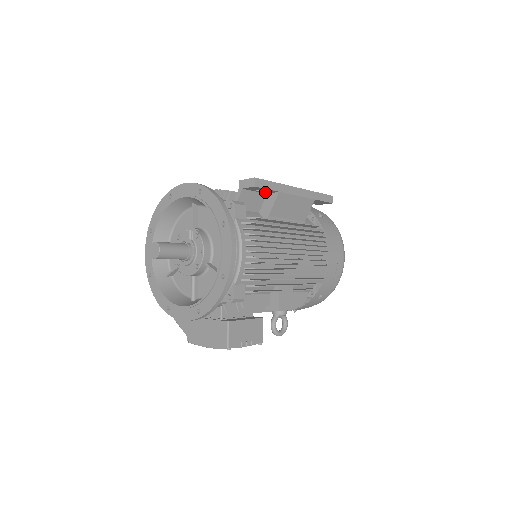
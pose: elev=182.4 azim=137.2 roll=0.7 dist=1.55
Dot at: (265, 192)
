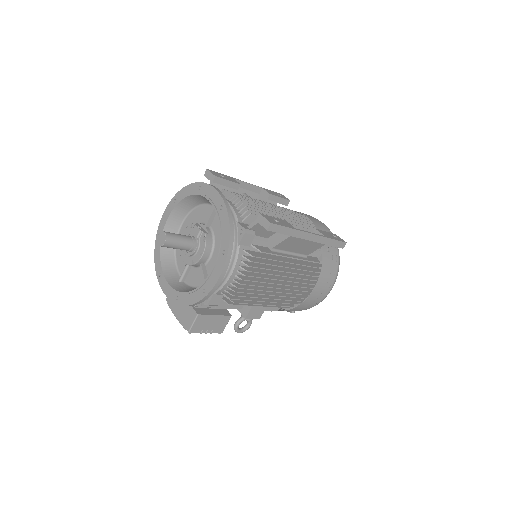
Dot at: occluded
